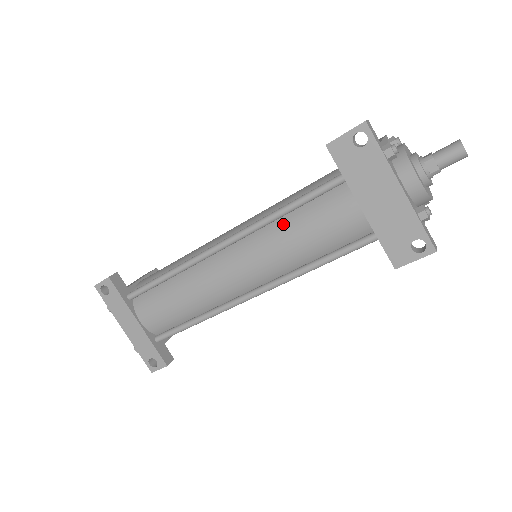
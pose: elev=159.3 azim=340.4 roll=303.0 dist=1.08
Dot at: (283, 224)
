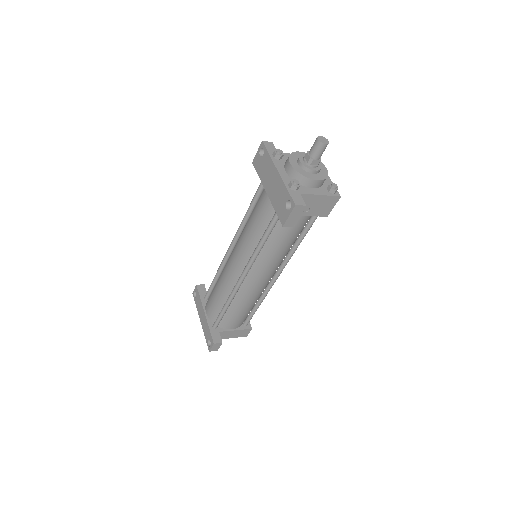
Dot at: (248, 220)
